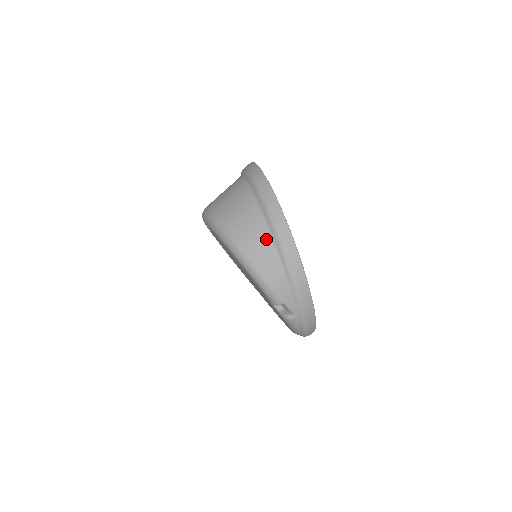
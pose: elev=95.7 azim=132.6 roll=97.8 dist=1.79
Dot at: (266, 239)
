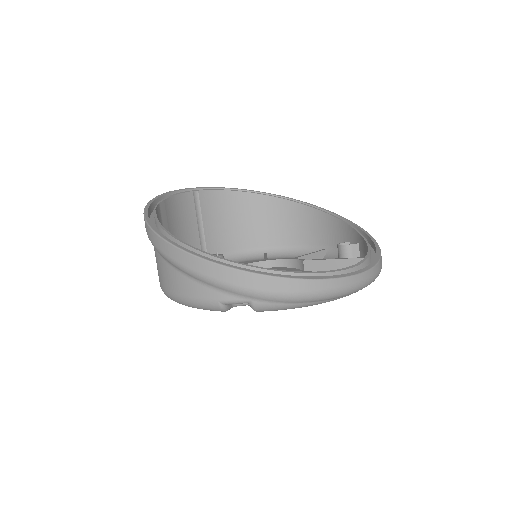
Dot at: (161, 262)
